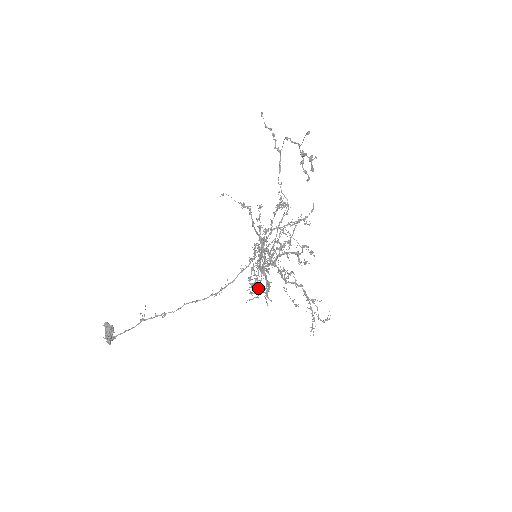
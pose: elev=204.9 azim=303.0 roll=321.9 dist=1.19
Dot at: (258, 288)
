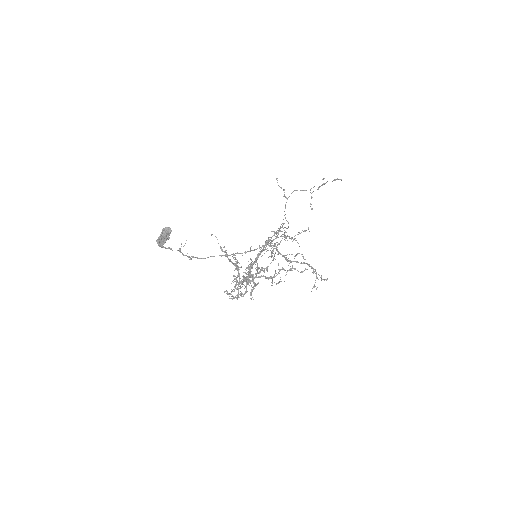
Dot at: occluded
